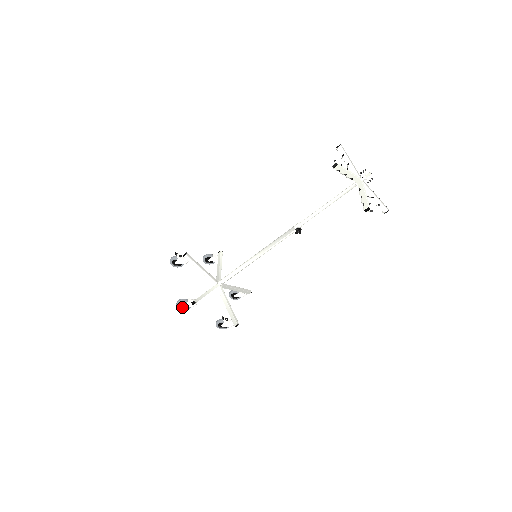
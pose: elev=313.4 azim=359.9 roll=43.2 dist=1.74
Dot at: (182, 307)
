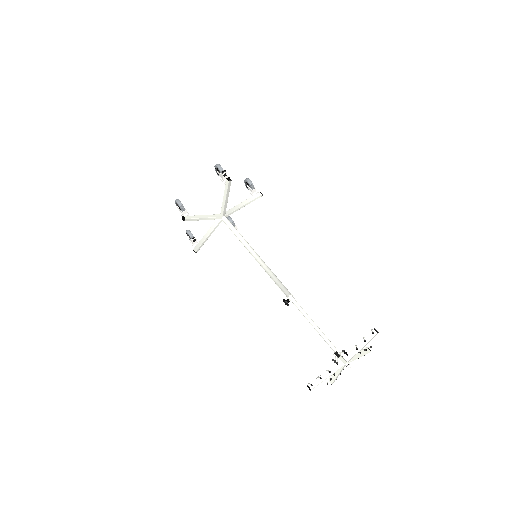
Dot at: occluded
